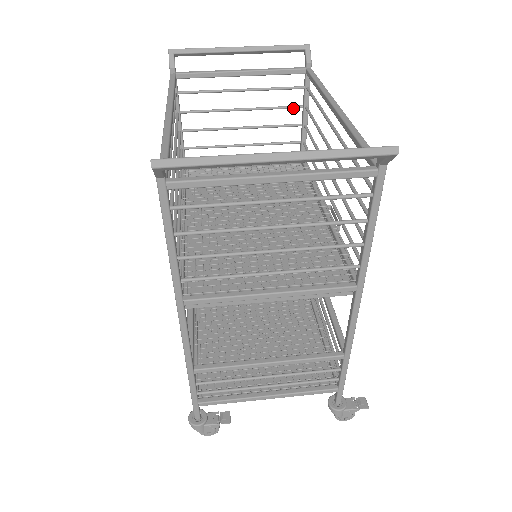
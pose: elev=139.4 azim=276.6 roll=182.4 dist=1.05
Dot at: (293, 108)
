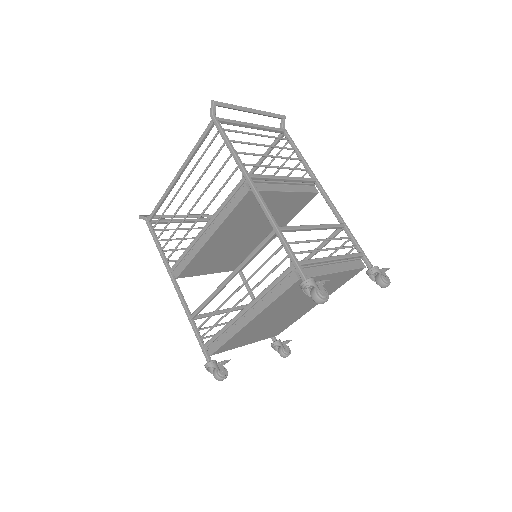
Dot at: occluded
